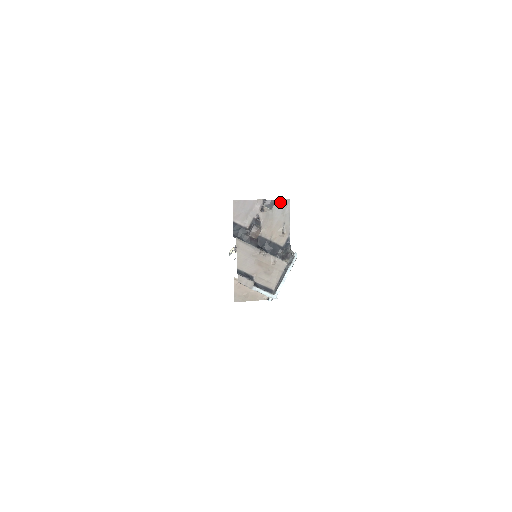
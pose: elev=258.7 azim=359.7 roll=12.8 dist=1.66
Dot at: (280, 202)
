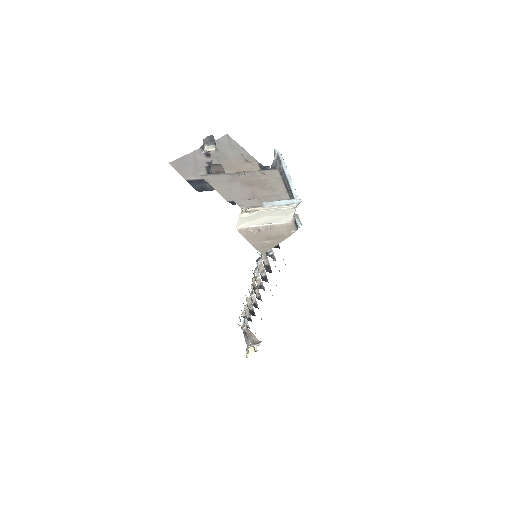
Dot at: (220, 141)
